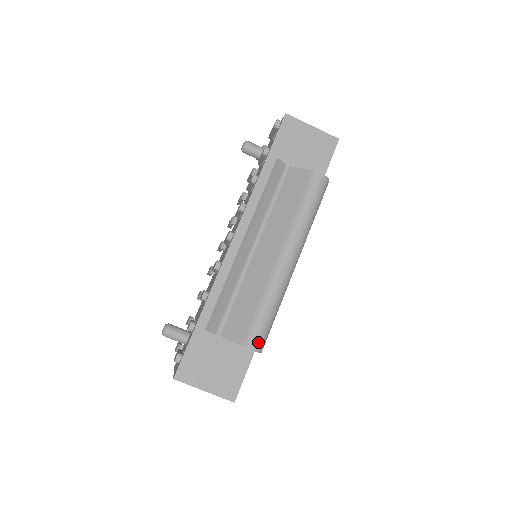
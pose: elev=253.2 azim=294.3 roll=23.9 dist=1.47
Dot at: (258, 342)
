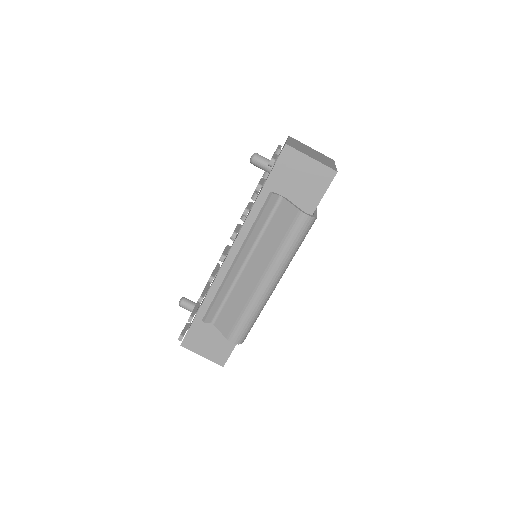
Dot at: (238, 338)
